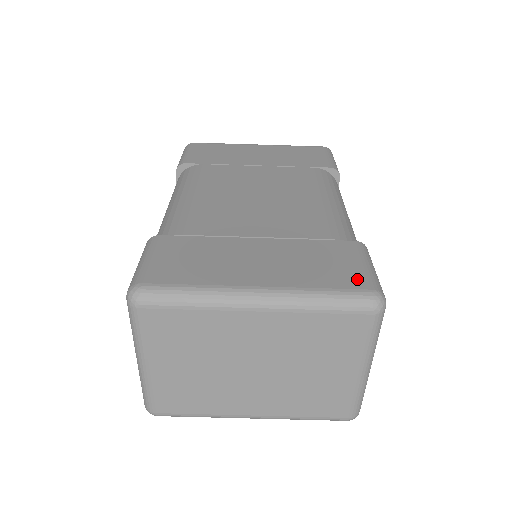
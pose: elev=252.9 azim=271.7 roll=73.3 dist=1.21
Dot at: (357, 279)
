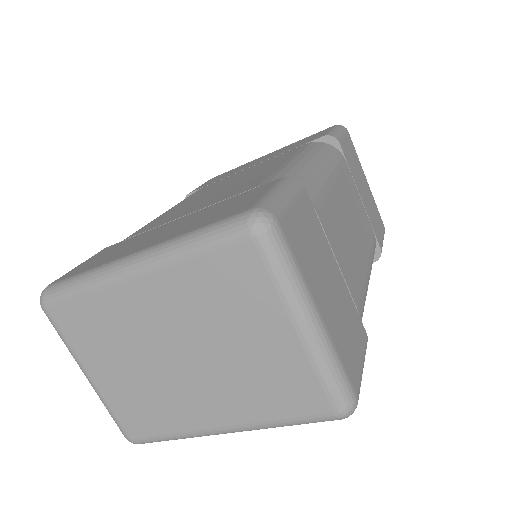
Dot at: (243, 207)
